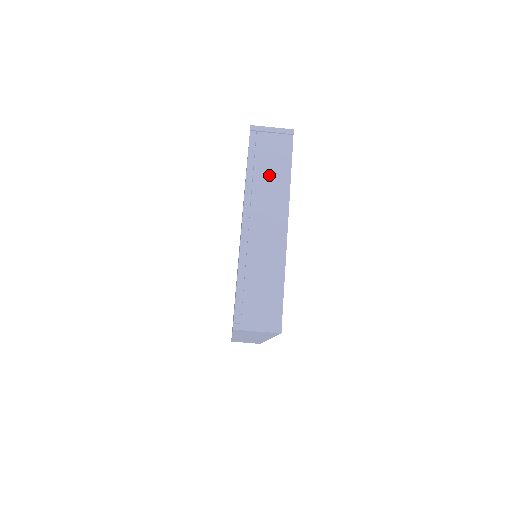
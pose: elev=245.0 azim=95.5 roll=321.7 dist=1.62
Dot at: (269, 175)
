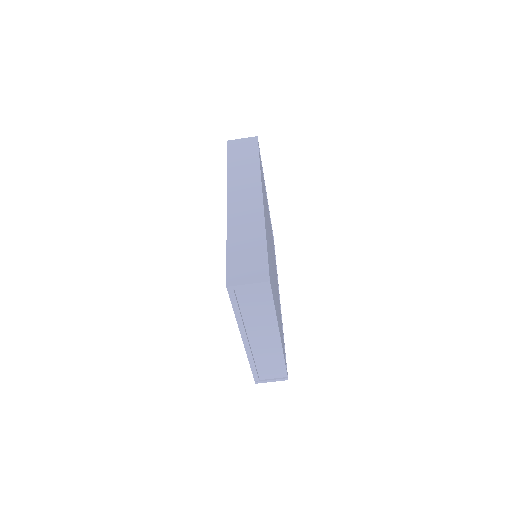
Dot at: (256, 313)
